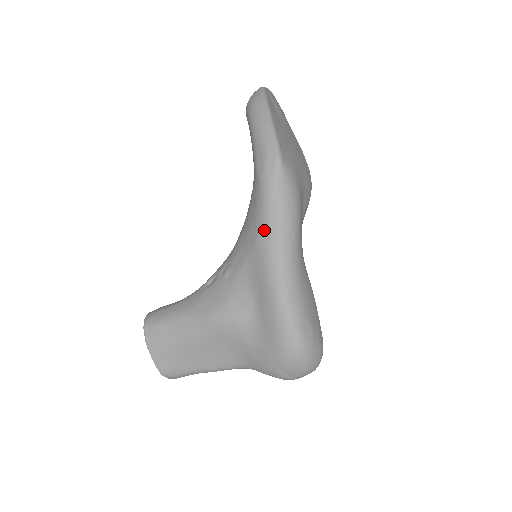
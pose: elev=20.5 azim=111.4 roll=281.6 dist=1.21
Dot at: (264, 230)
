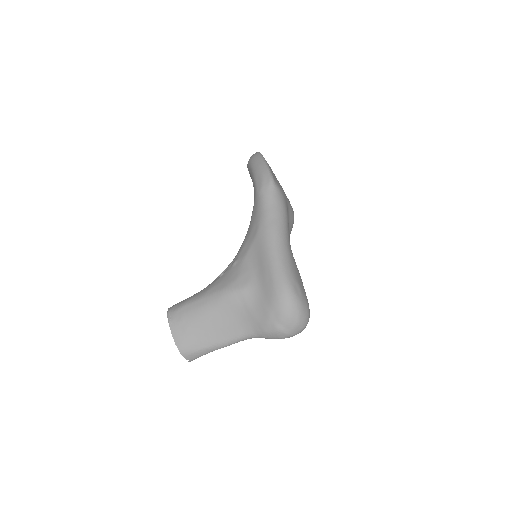
Dot at: (263, 223)
